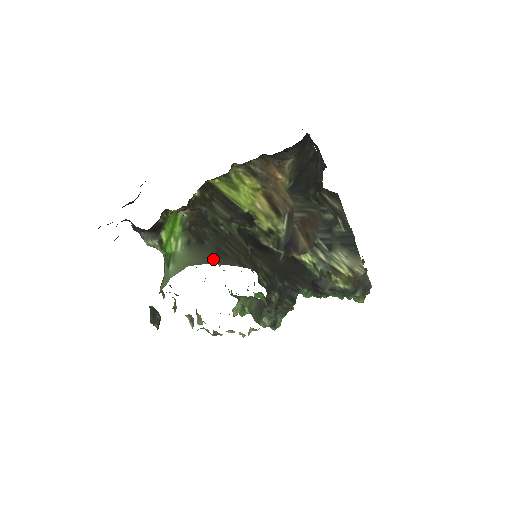
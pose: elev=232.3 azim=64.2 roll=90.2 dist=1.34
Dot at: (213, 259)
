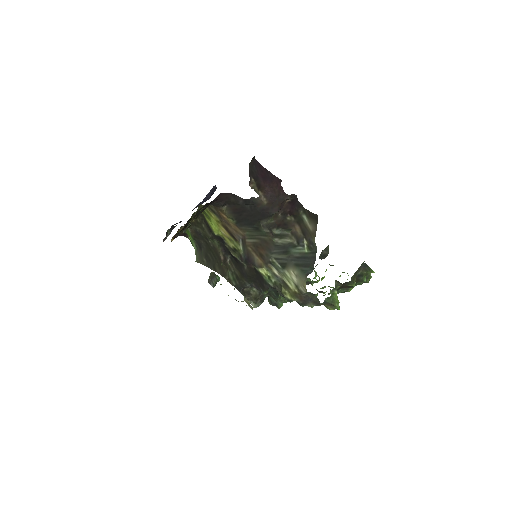
Dot at: (203, 261)
